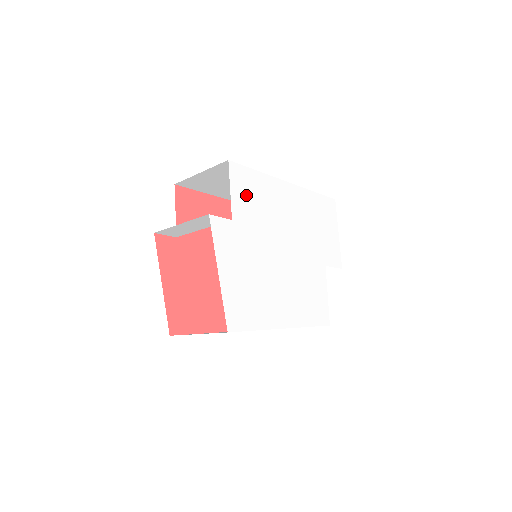
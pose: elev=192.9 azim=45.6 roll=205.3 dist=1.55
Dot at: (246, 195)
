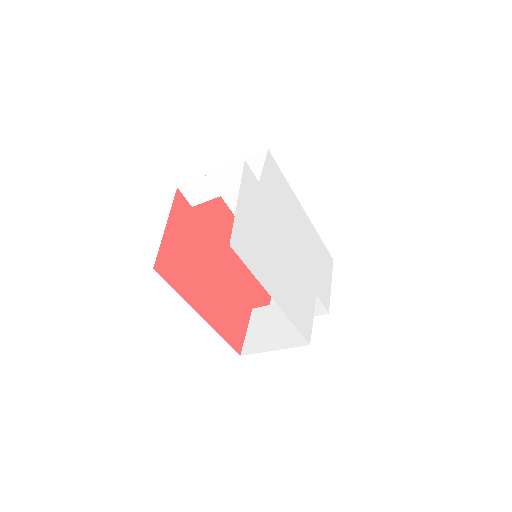
Dot at: (273, 181)
